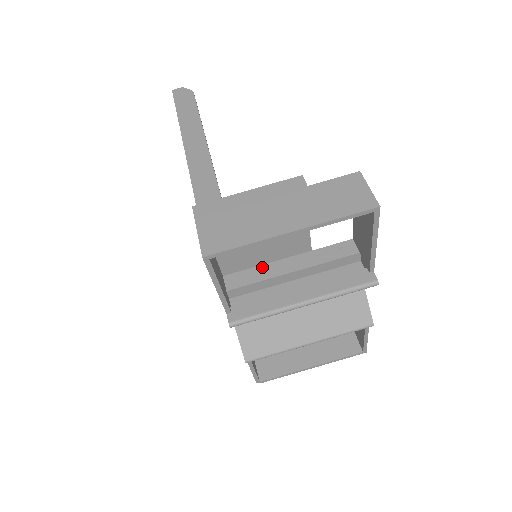
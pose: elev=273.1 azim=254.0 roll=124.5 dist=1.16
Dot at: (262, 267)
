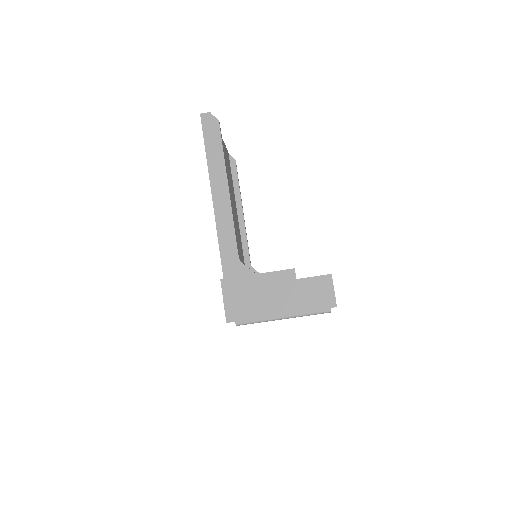
Dot at: occluded
